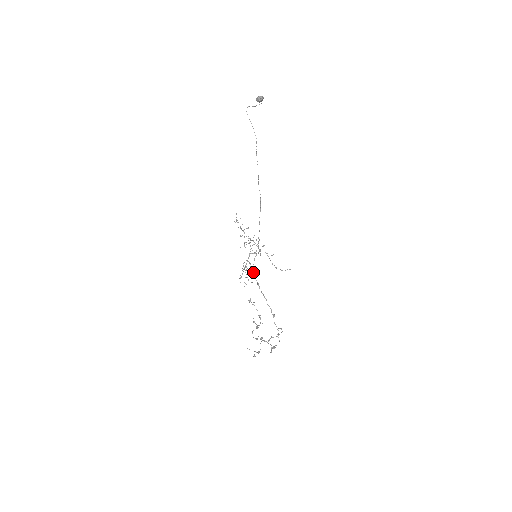
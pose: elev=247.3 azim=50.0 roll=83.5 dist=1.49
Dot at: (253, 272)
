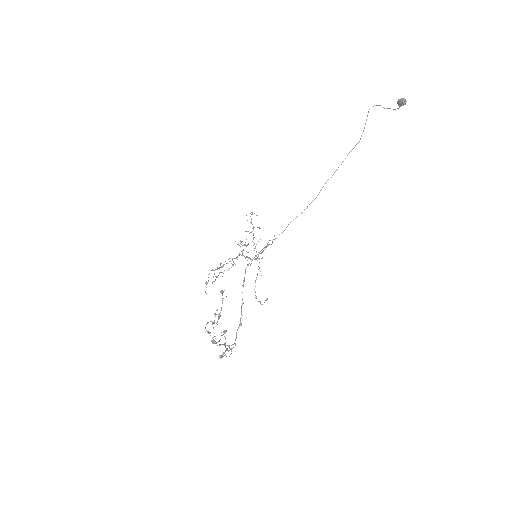
Dot at: occluded
